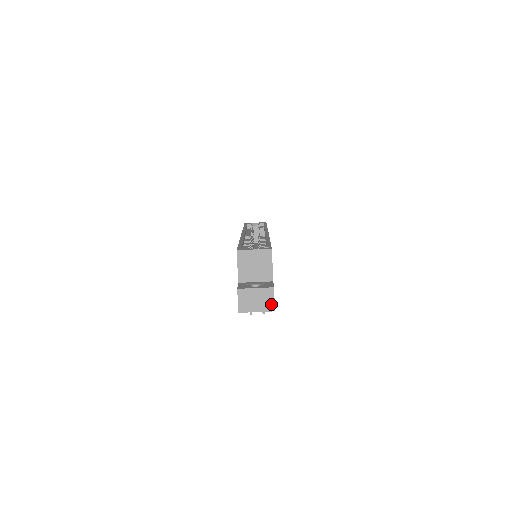
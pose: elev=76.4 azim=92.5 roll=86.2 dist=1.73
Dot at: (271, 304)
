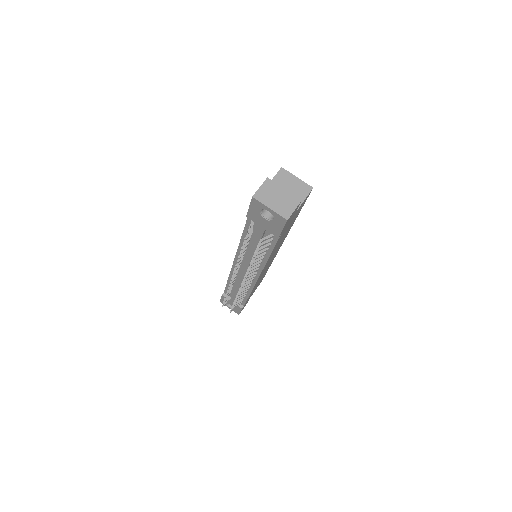
Dot at: (289, 212)
